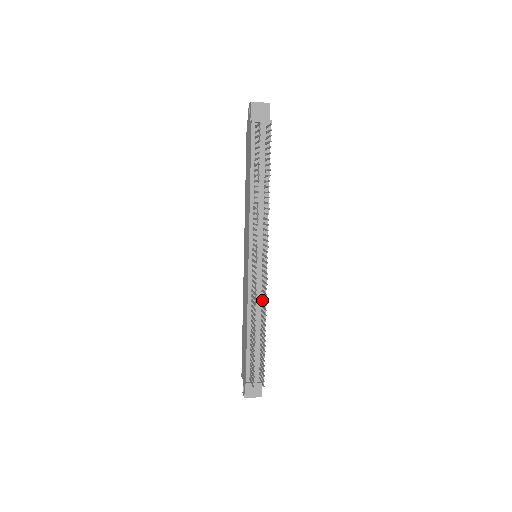
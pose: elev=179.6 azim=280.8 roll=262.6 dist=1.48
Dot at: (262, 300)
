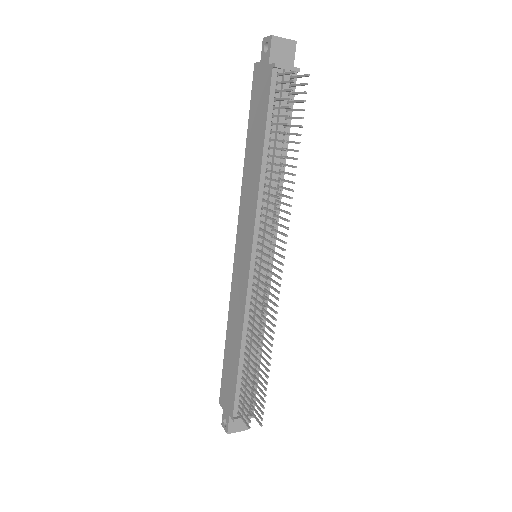
Dot at: (263, 315)
